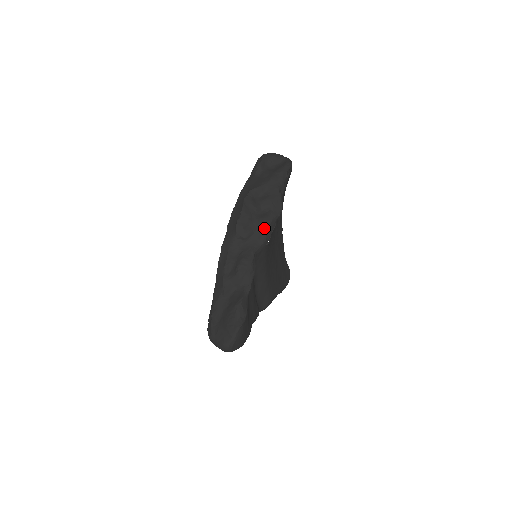
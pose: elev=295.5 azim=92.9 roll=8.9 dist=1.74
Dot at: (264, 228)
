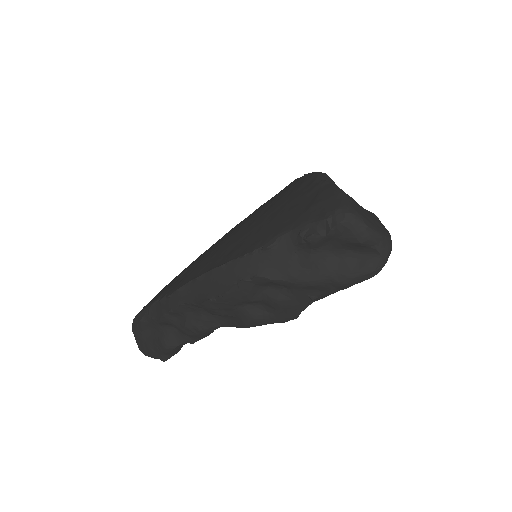
Dot at: (245, 326)
